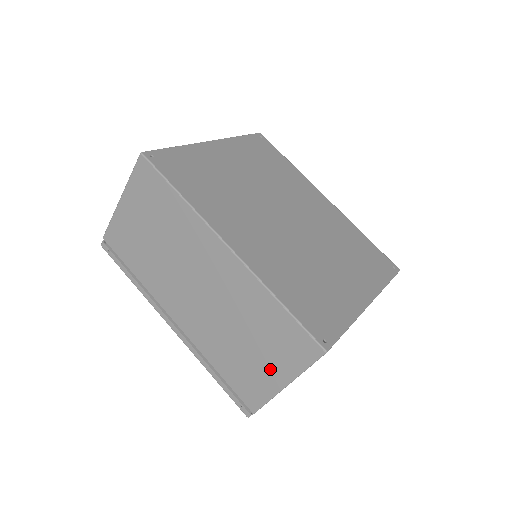
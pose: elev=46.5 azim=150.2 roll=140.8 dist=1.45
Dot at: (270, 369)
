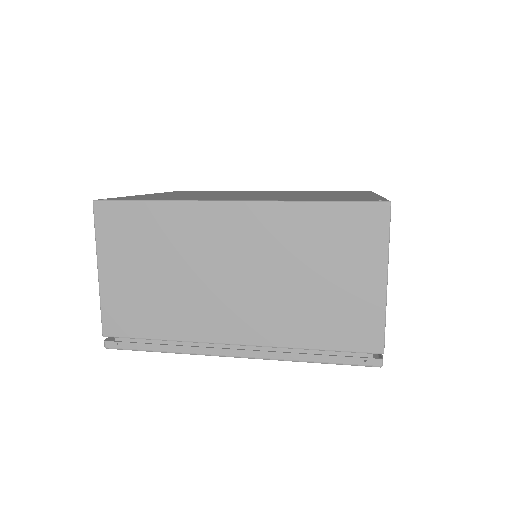
Dot at: (360, 281)
